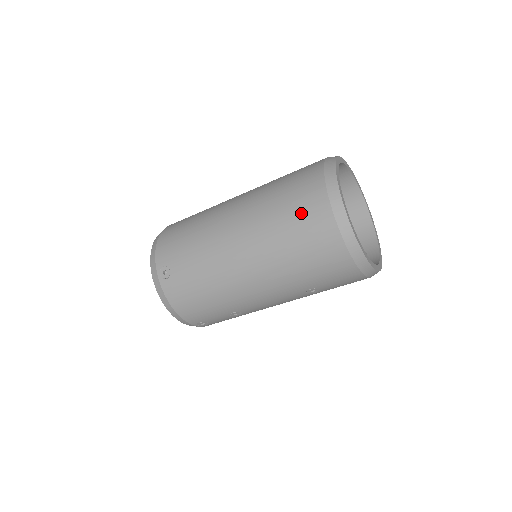
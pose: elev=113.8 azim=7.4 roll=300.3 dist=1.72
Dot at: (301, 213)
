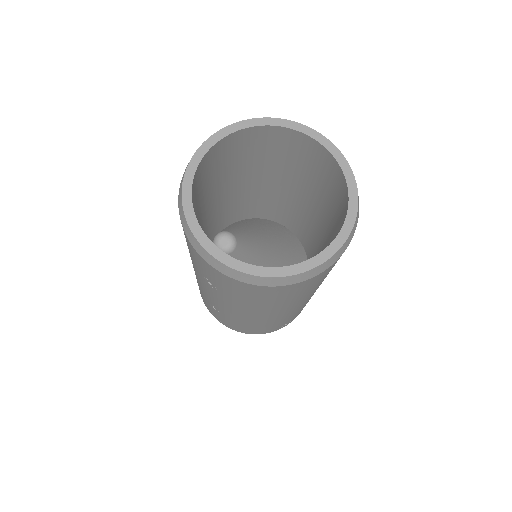
Dot at: occluded
